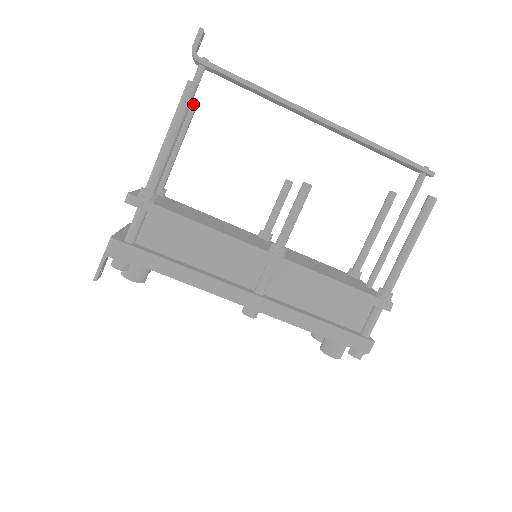
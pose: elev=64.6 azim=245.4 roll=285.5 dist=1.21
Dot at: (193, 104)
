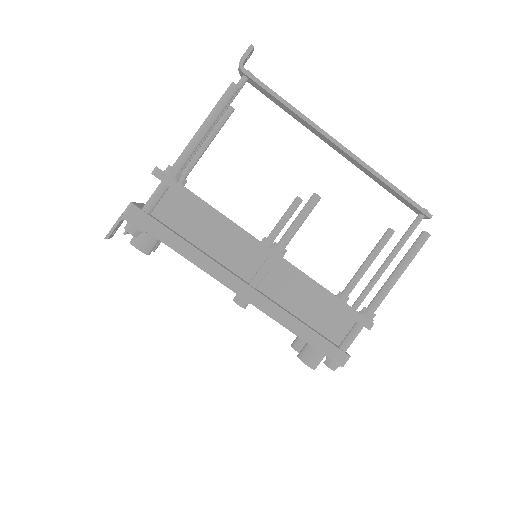
Dot at: (229, 111)
